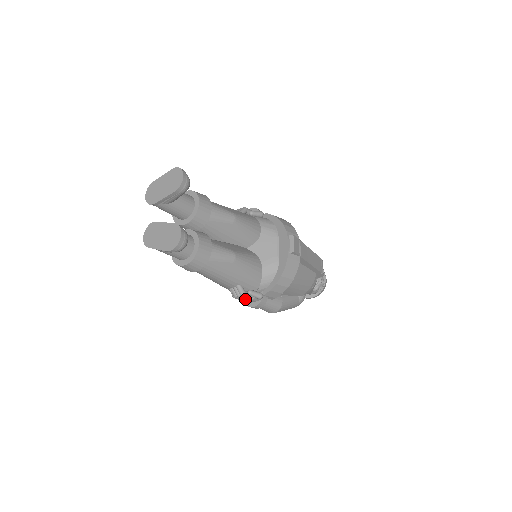
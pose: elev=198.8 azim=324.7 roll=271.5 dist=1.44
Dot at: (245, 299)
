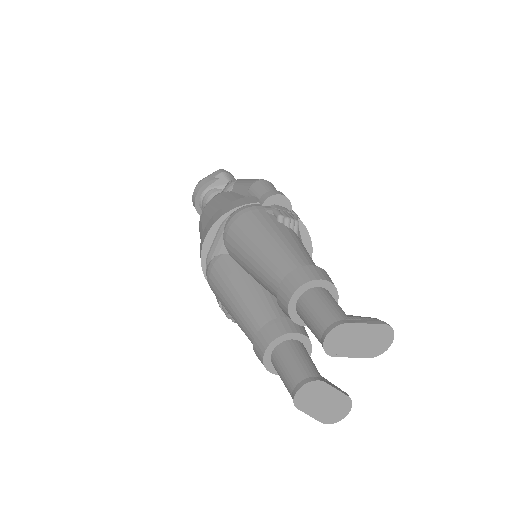
Dot at: occluded
